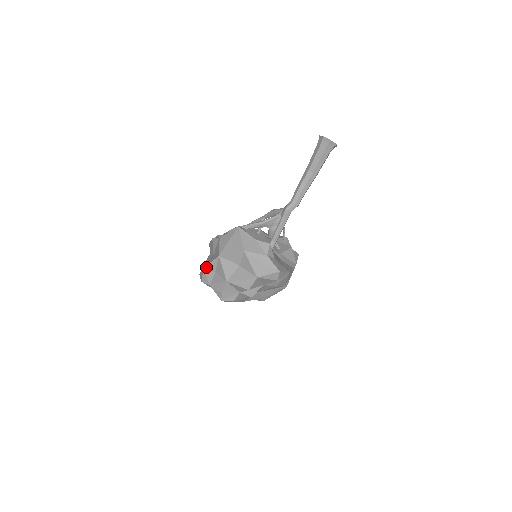
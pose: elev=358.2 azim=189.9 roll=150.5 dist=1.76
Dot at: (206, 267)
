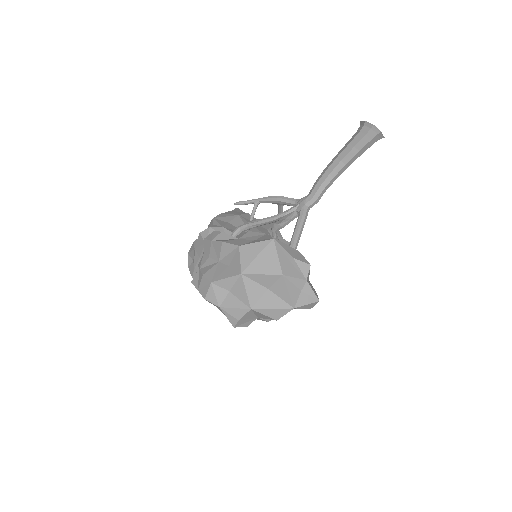
Dot at: (216, 283)
